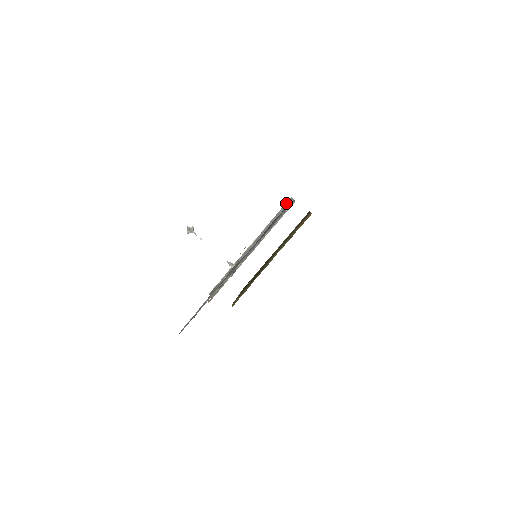
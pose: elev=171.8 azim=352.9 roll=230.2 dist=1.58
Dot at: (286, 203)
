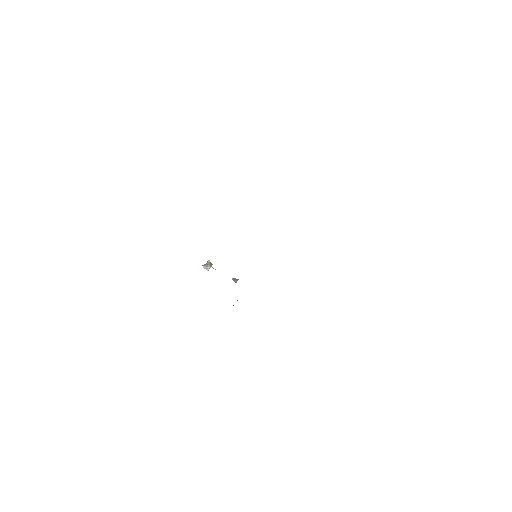
Dot at: occluded
